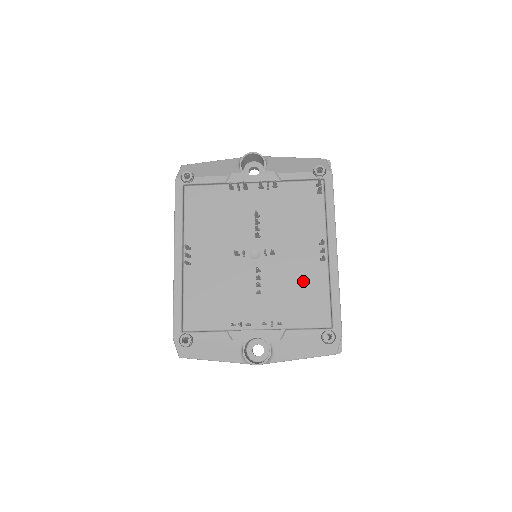
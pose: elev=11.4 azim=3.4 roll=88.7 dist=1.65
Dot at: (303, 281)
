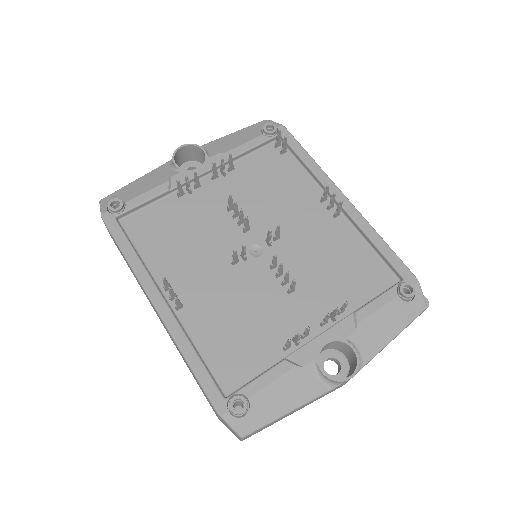
Dot at: (332, 249)
